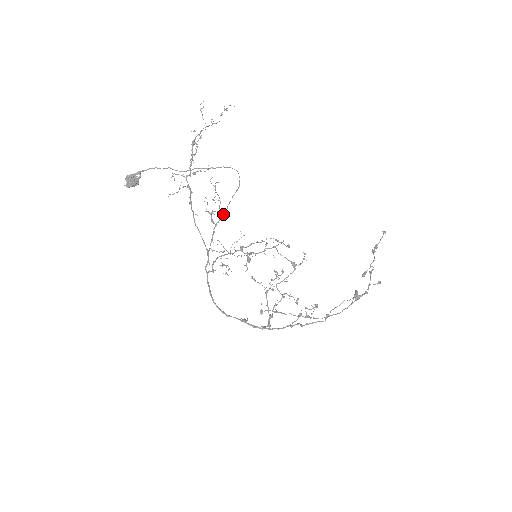
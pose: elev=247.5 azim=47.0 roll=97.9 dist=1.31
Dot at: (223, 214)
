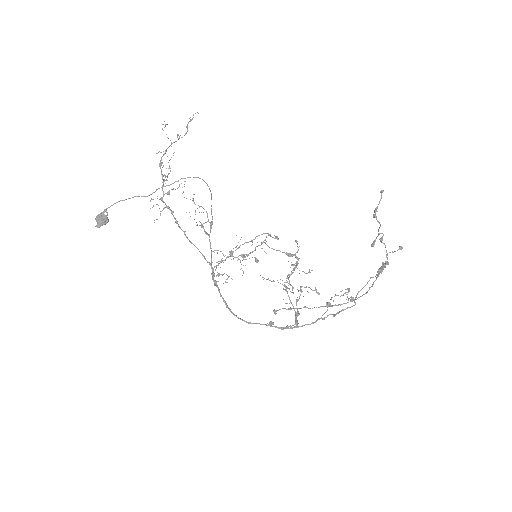
Dot at: (211, 223)
